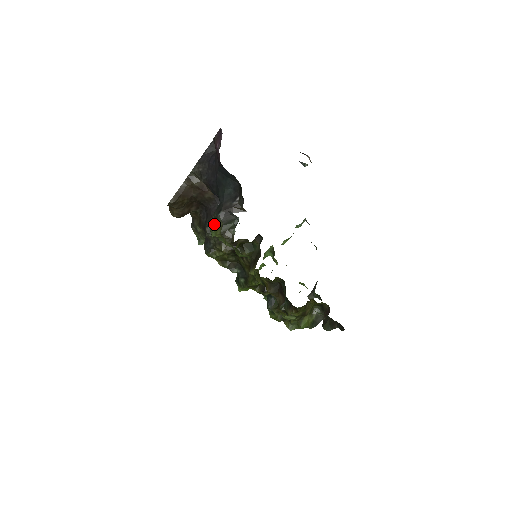
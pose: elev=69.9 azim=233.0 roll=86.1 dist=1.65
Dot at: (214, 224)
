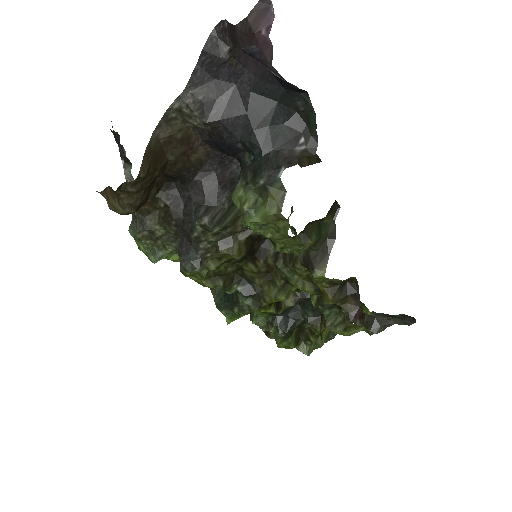
Dot at: (250, 200)
